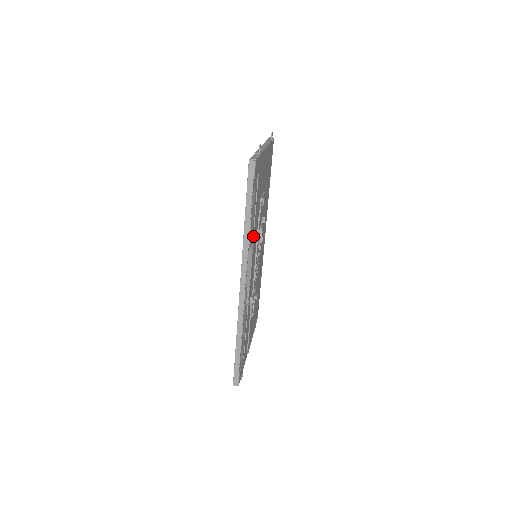
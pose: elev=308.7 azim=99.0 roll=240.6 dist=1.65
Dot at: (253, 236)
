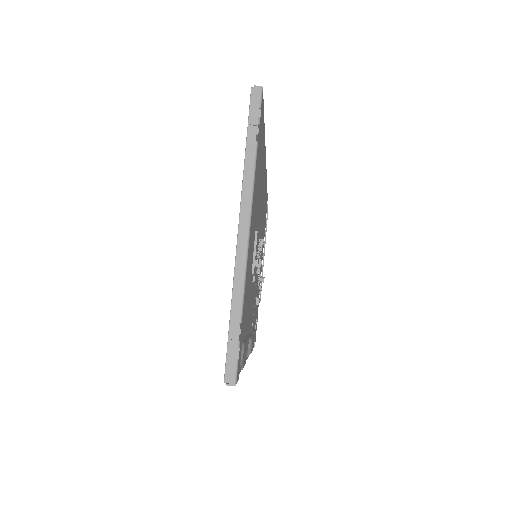
Dot at: occluded
